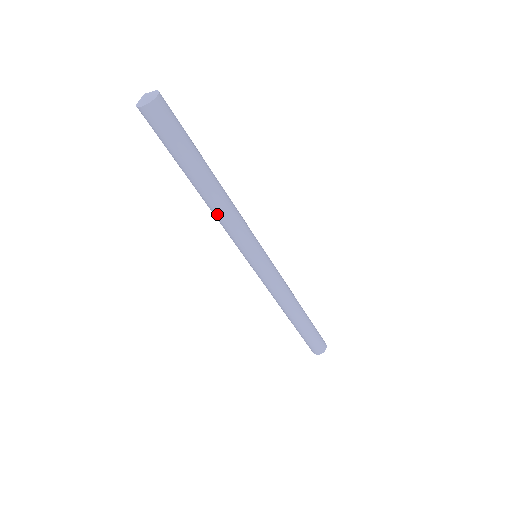
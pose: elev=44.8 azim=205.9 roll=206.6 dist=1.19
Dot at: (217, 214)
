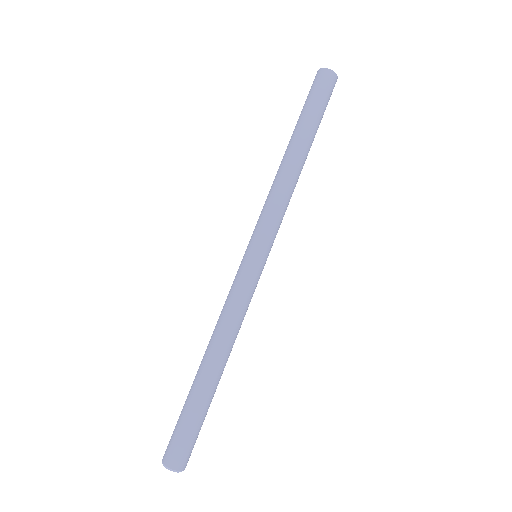
Dot at: (283, 178)
